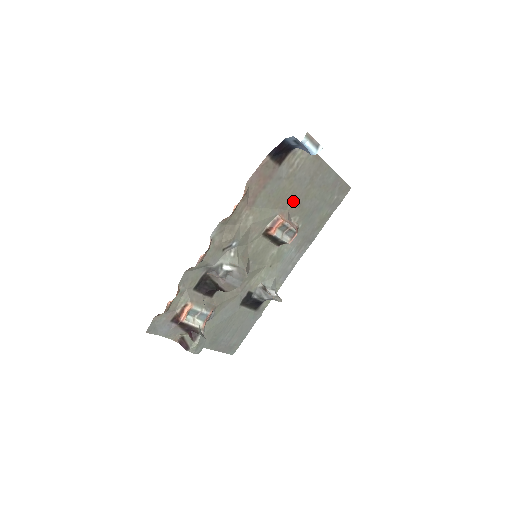
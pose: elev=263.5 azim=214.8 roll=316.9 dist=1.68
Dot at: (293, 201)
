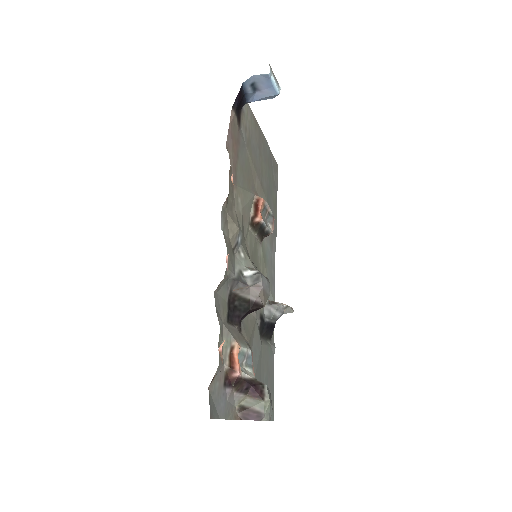
Dot at: (256, 178)
